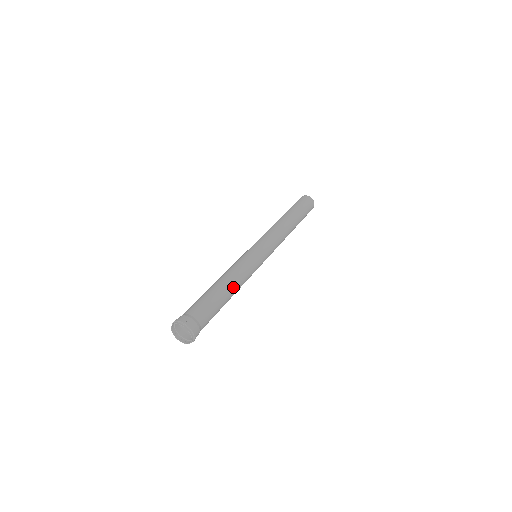
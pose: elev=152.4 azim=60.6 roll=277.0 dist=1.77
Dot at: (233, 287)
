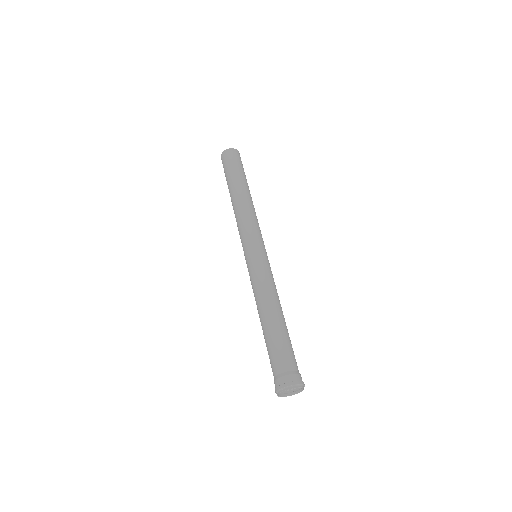
Dot at: occluded
